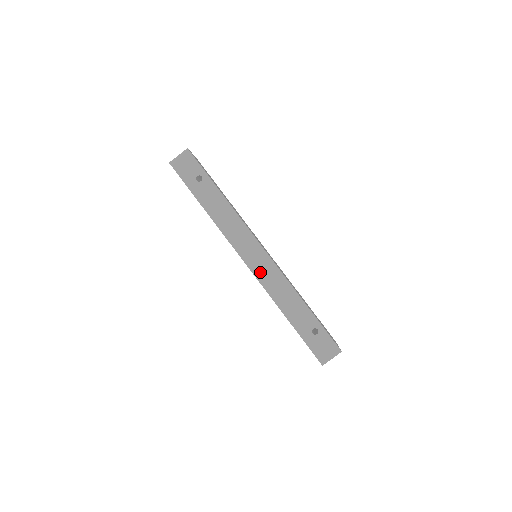
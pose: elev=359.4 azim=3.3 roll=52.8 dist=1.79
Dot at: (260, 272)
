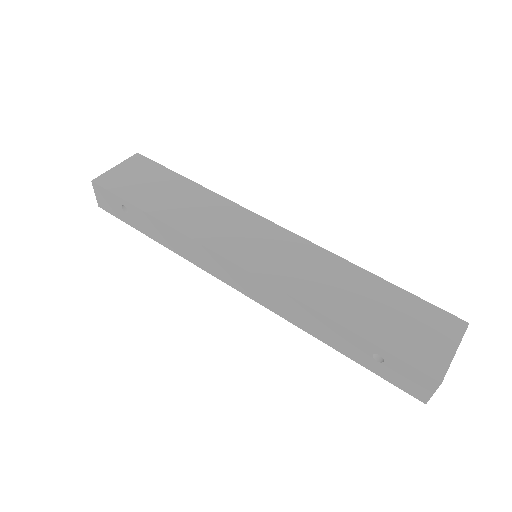
Dot at: (255, 295)
